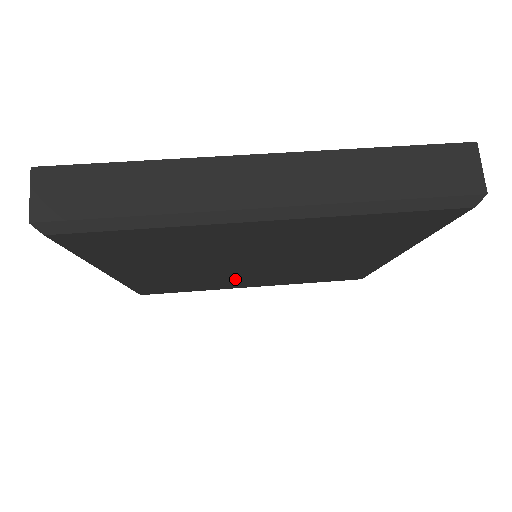
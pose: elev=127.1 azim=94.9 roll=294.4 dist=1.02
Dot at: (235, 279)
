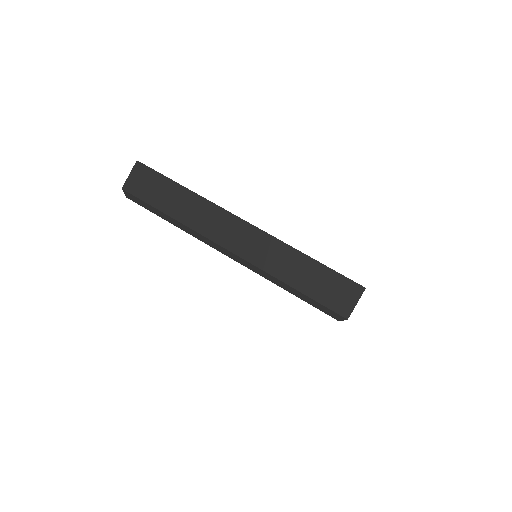
Dot at: occluded
